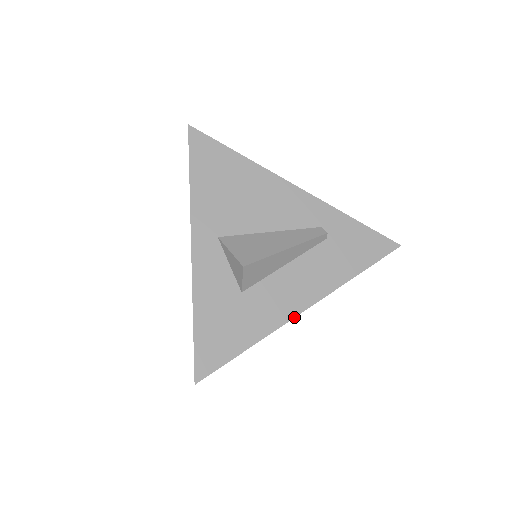
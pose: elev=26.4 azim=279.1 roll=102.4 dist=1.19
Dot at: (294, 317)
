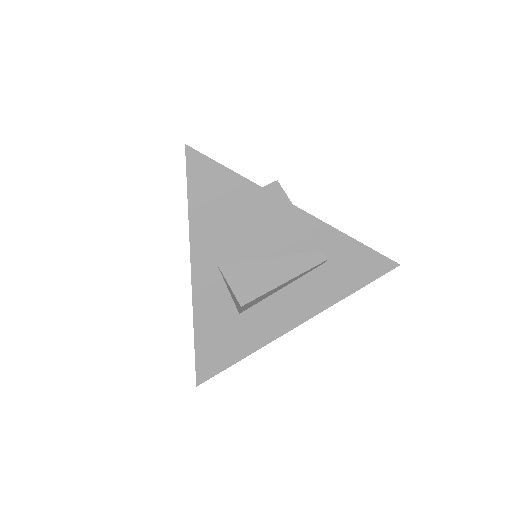
Dot at: (287, 332)
